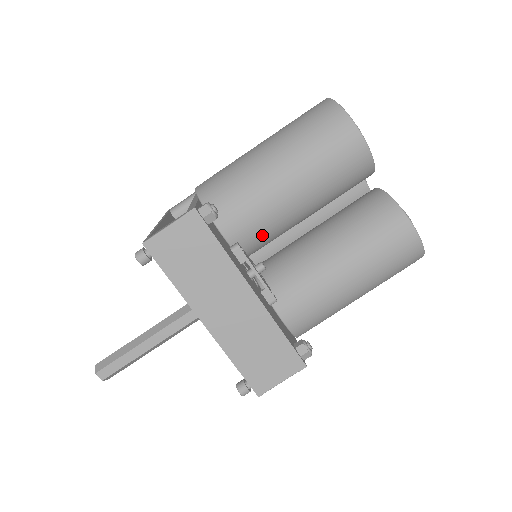
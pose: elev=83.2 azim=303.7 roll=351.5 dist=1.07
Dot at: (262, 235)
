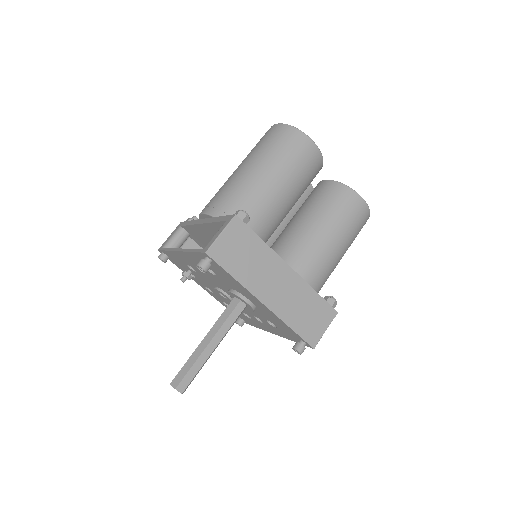
Dot at: (268, 231)
